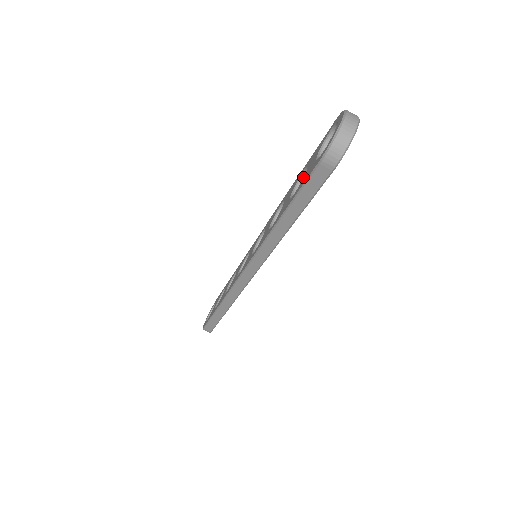
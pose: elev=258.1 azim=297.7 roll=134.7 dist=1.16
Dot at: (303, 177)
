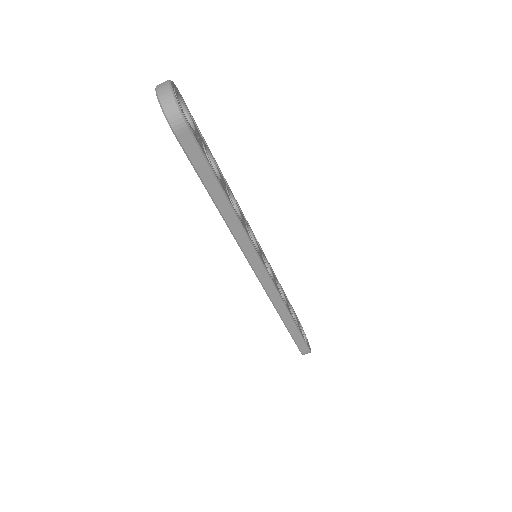
Dot at: occluded
